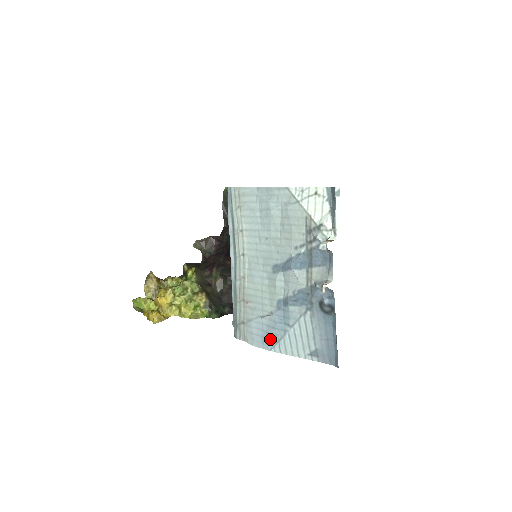
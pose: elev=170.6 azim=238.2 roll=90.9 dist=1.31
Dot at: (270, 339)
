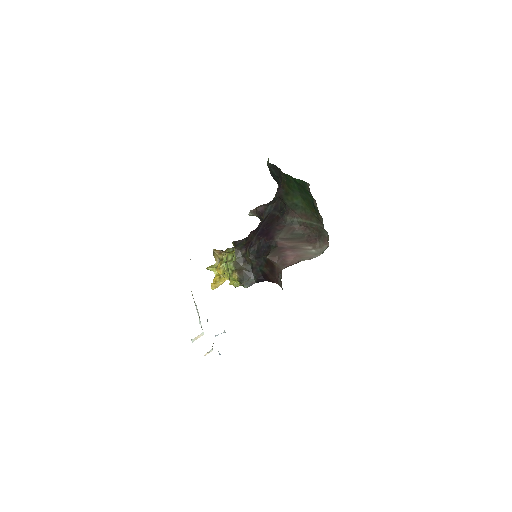
Dot at: occluded
